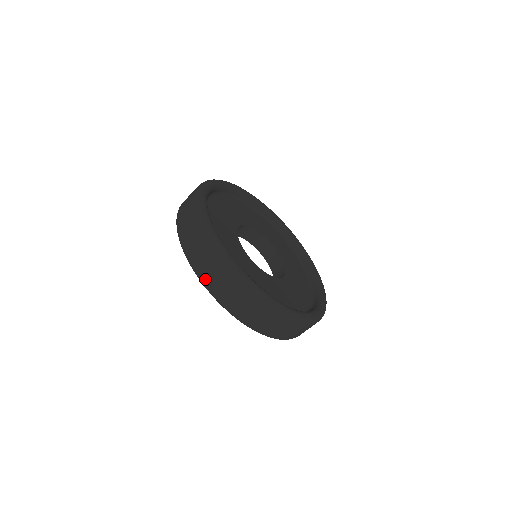
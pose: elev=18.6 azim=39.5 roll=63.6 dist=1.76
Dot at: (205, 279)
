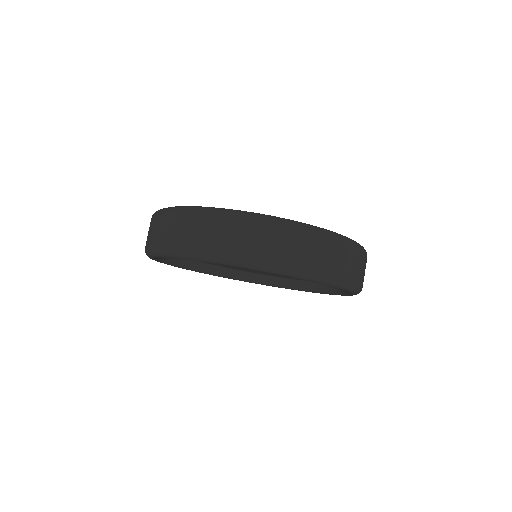
Dot at: (189, 247)
